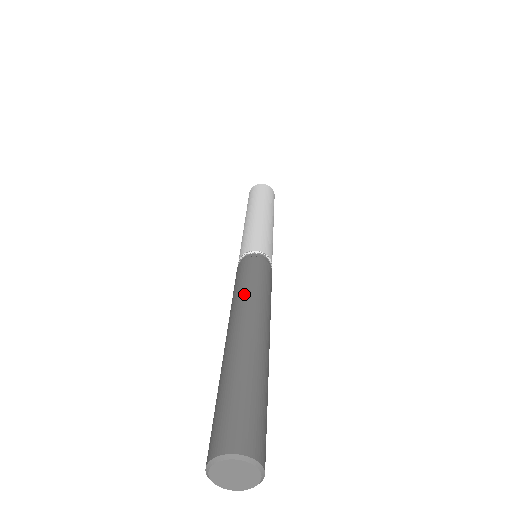
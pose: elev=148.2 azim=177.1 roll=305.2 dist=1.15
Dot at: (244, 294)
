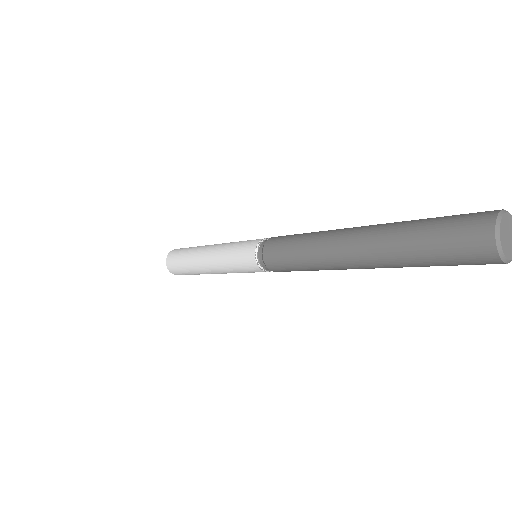
Dot at: (314, 235)
